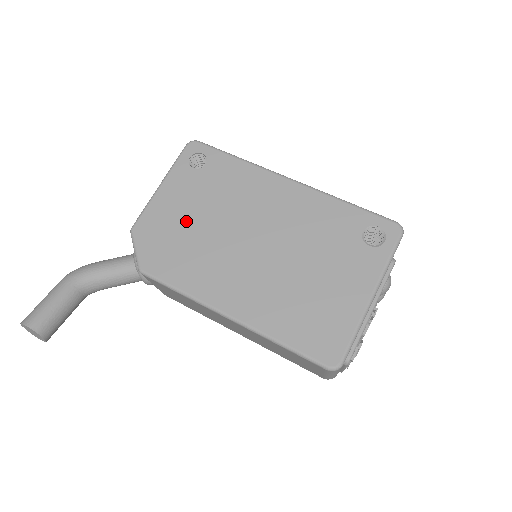
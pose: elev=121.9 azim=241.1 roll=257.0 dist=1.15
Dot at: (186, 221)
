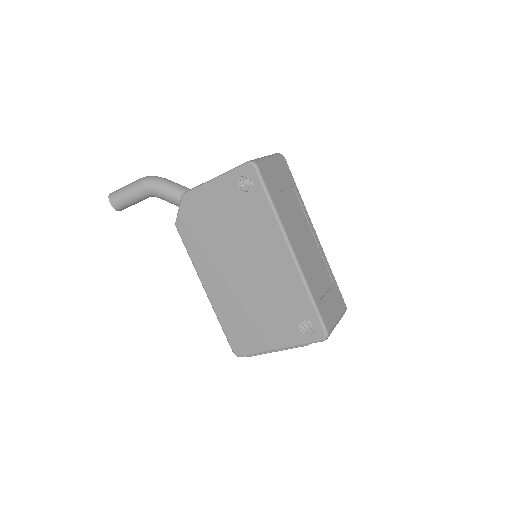
Dot at: (214, 220)
